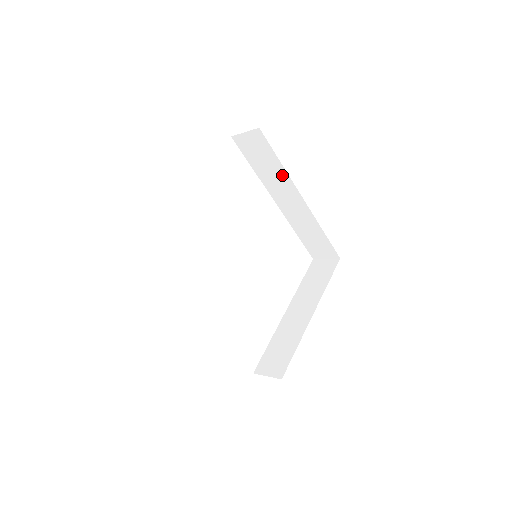
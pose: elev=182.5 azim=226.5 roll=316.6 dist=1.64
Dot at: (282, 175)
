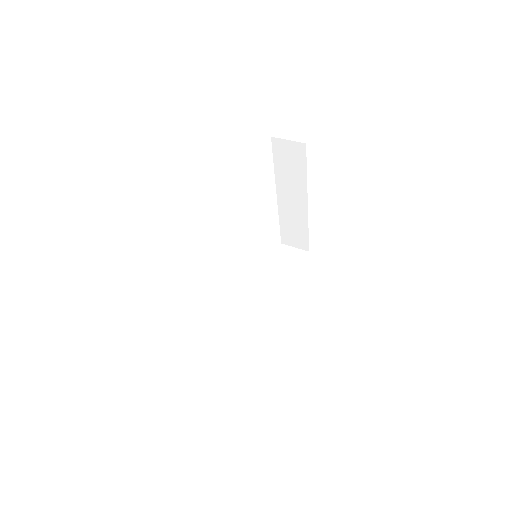
Dot at: occluded
